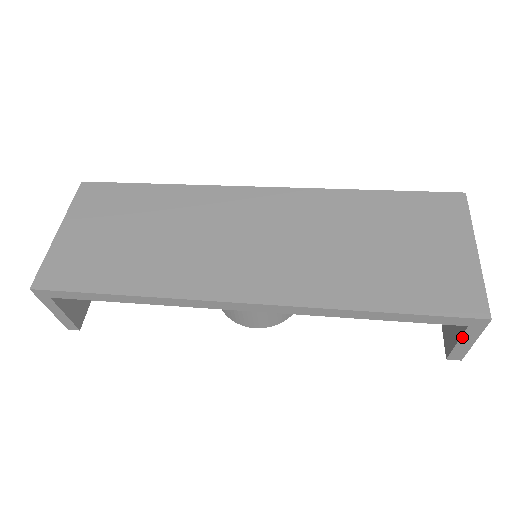
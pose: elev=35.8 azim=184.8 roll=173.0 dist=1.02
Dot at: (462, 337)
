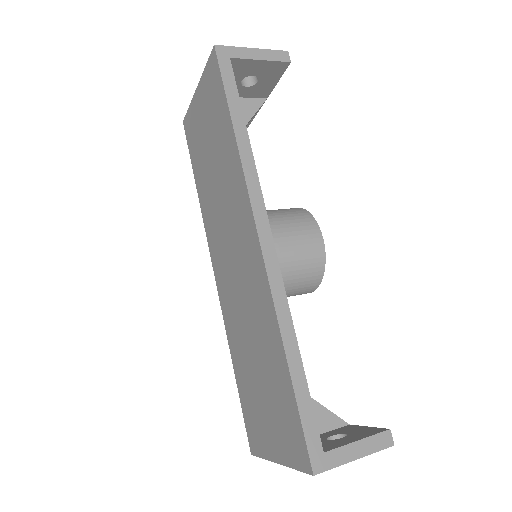
Dot at: occluded
